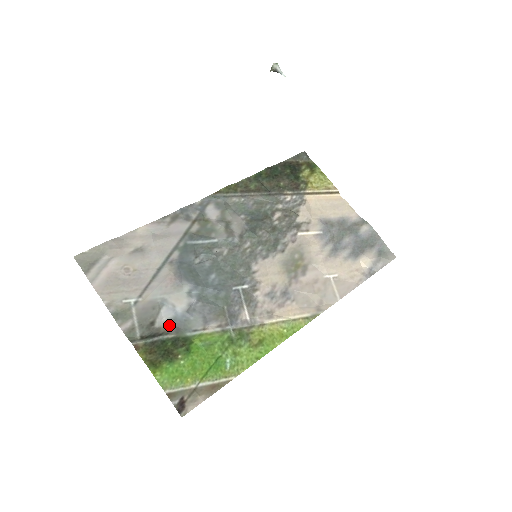
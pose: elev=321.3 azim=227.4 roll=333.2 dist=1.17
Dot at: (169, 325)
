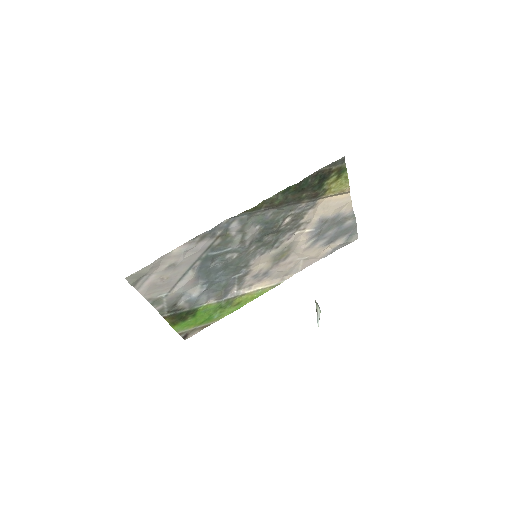
Dot at: (185, 304)
